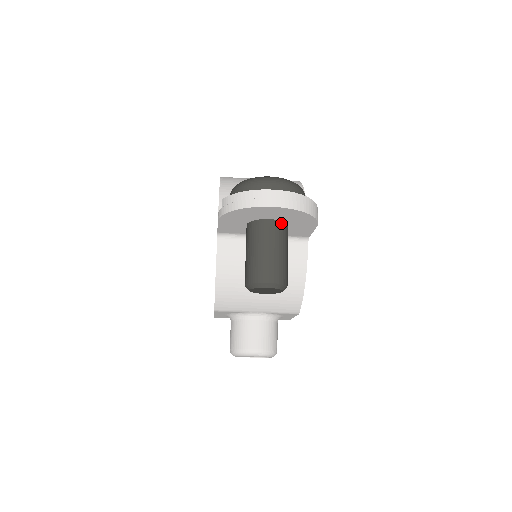
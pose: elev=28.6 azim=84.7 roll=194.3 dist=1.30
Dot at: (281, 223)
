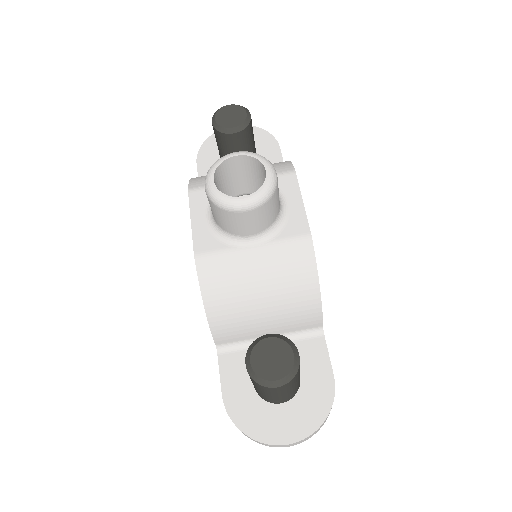
Dot at: occluded
